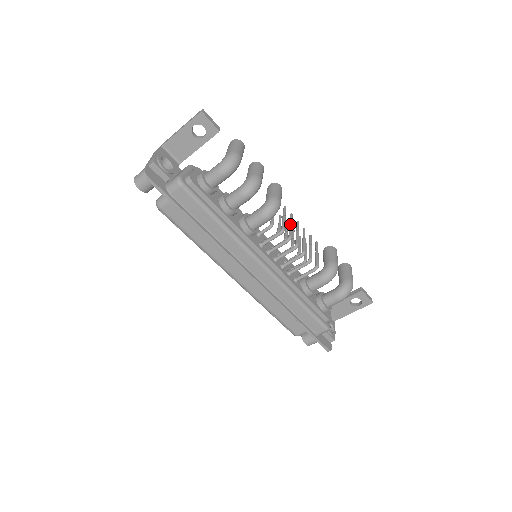
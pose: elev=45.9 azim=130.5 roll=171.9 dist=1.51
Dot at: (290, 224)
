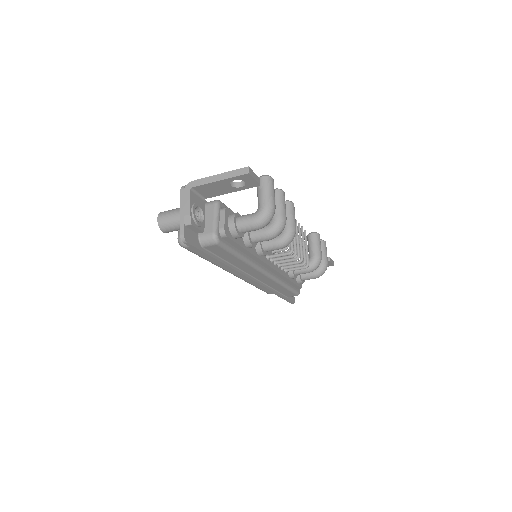
Dot at: occluded
